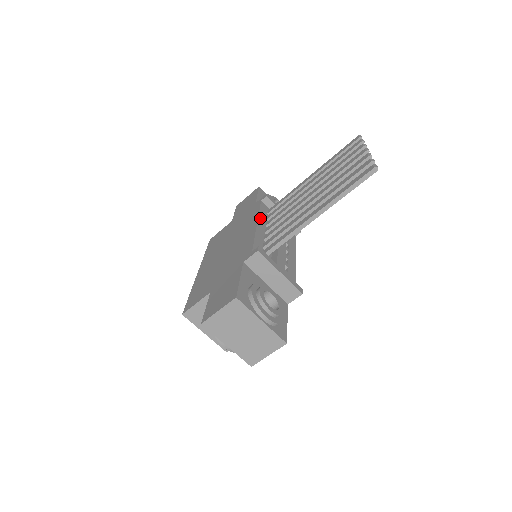
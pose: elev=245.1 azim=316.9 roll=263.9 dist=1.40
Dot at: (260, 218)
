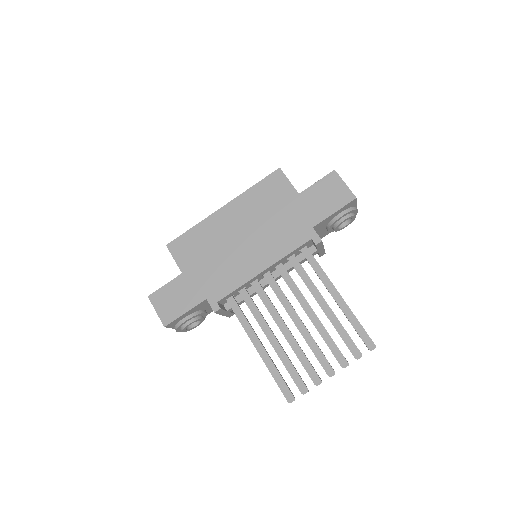
Dot at: (277, 263)
